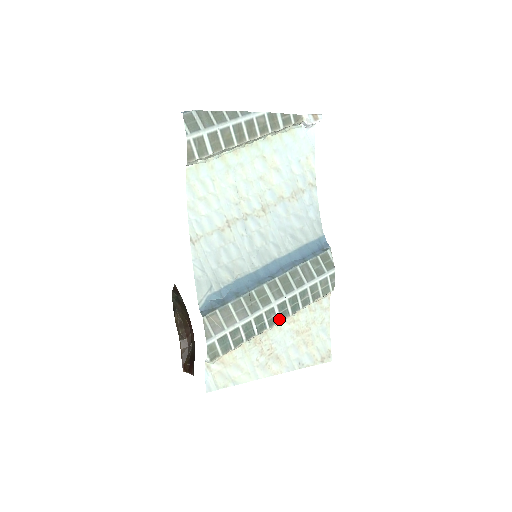
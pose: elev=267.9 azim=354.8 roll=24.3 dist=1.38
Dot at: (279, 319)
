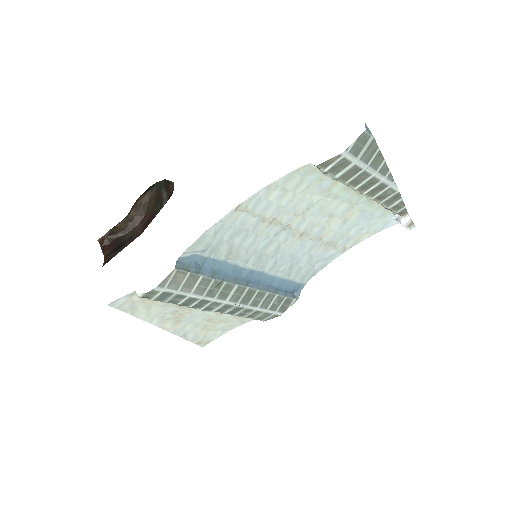
Dot at: (214, 310)
